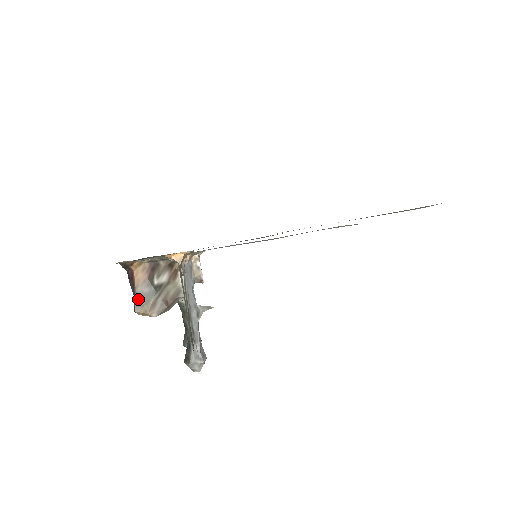
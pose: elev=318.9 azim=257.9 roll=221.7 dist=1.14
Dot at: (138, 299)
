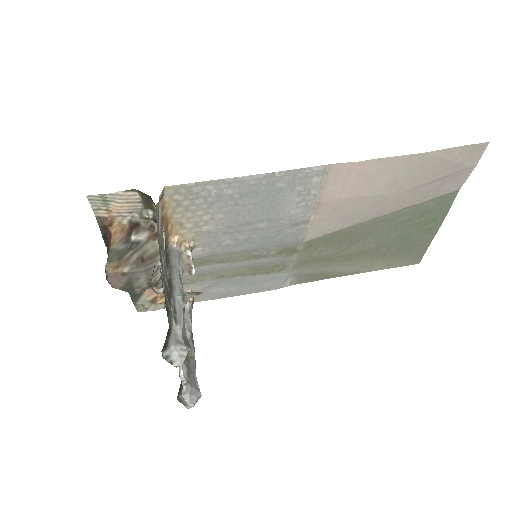
Dot at: (111, 256)
